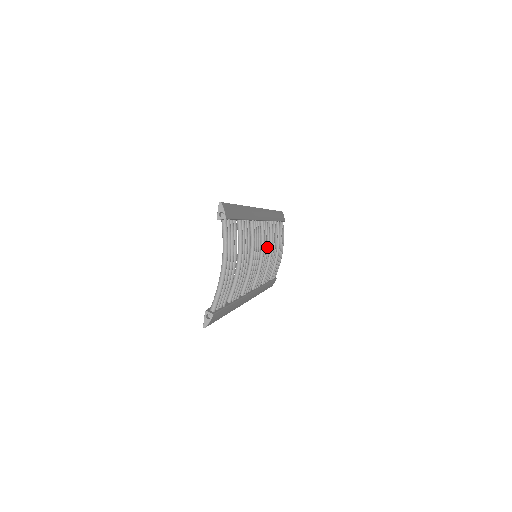
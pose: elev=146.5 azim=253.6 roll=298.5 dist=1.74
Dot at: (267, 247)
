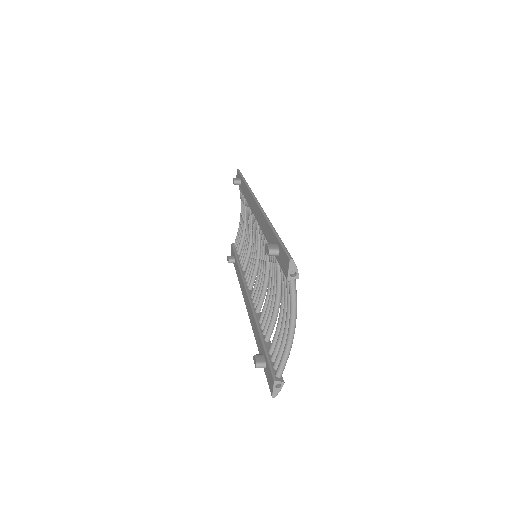
Dot at: occluded
